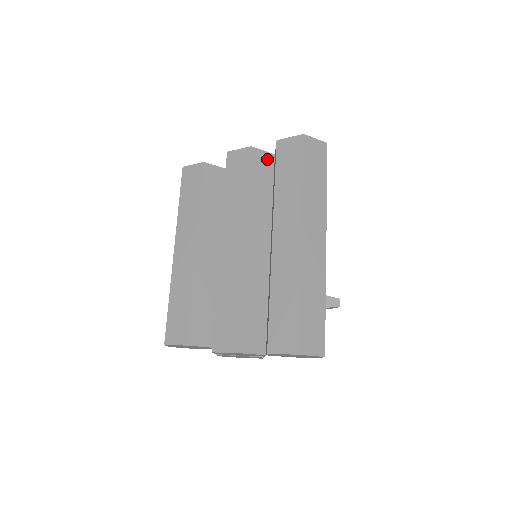
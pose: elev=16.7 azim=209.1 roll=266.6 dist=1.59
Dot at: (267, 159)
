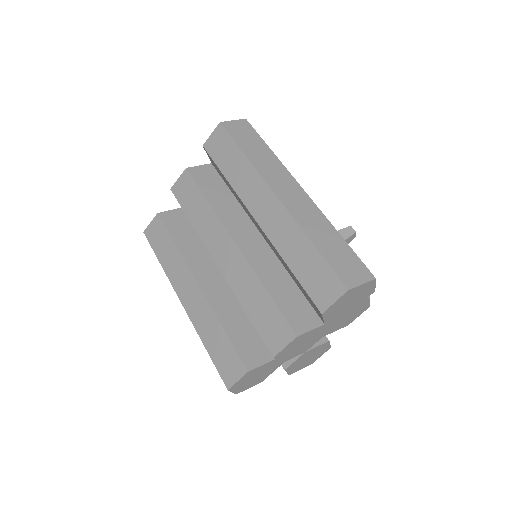
Dot at: (207, 170)
